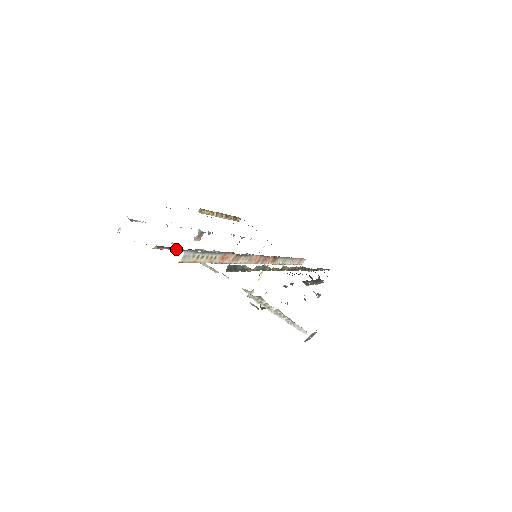
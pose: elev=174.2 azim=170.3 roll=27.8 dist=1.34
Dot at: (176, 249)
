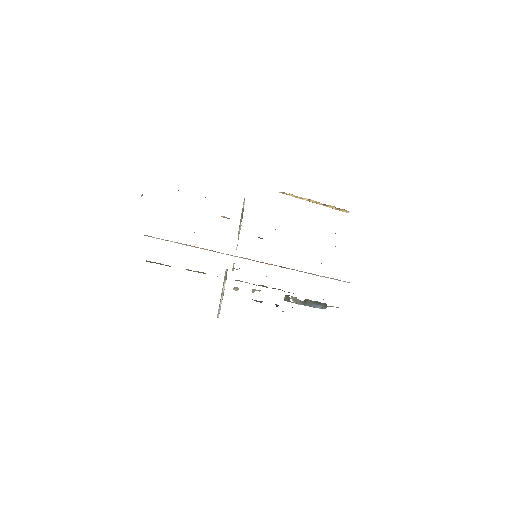
Dot at: occluded
